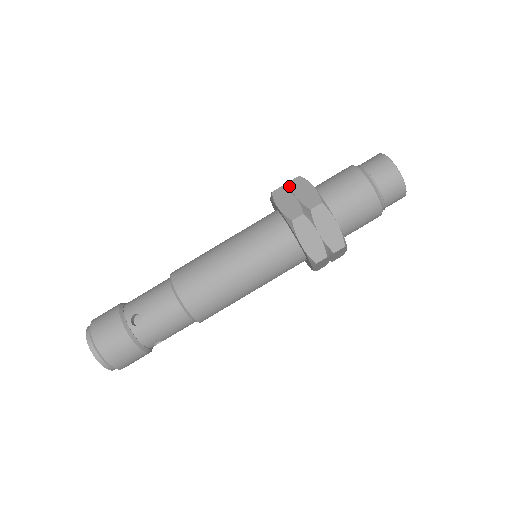
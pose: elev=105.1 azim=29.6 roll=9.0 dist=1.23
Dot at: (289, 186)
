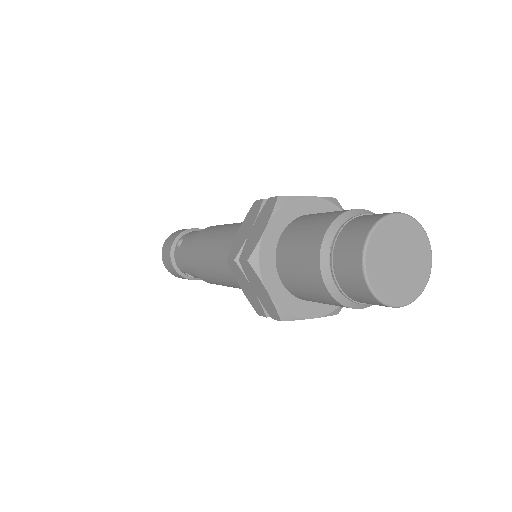
Dot at: (242, 265)
